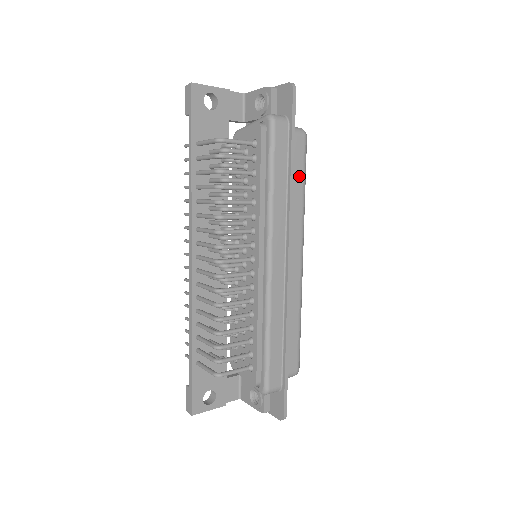
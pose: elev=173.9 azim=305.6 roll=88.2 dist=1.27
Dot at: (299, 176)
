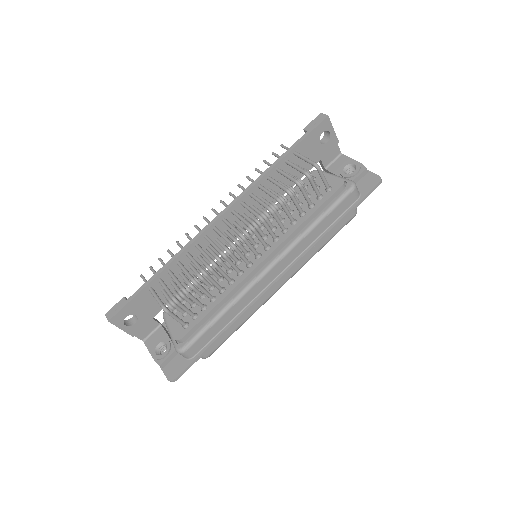
Dot at: (330, 234)
